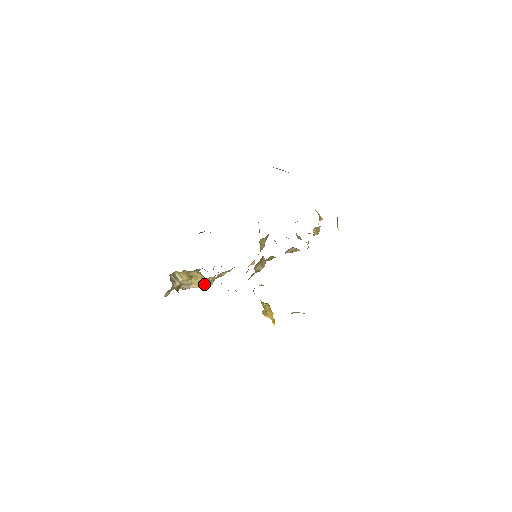
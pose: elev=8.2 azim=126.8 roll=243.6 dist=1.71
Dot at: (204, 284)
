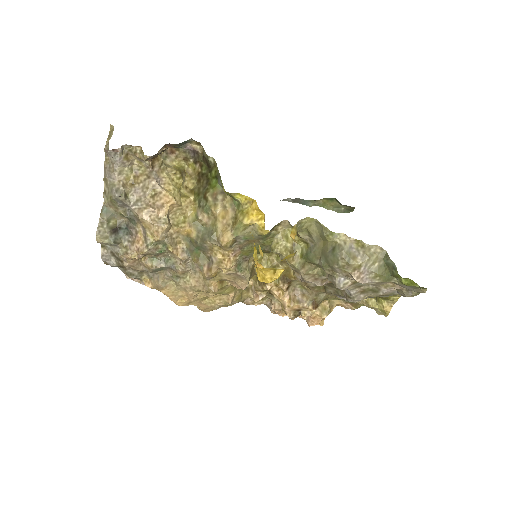
Dot at: (177, 201)
